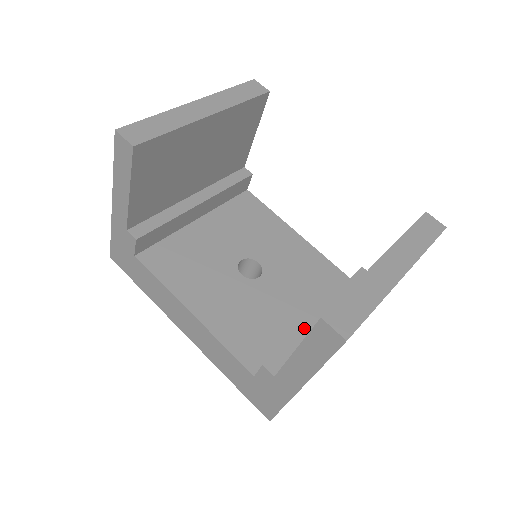
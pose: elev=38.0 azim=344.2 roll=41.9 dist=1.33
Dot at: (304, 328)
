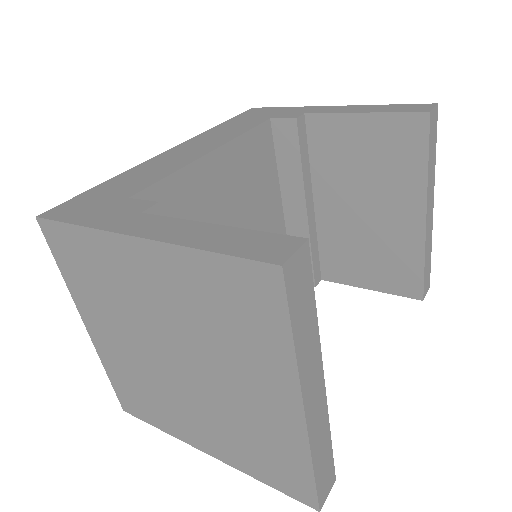
Dot at: (311, 236)
